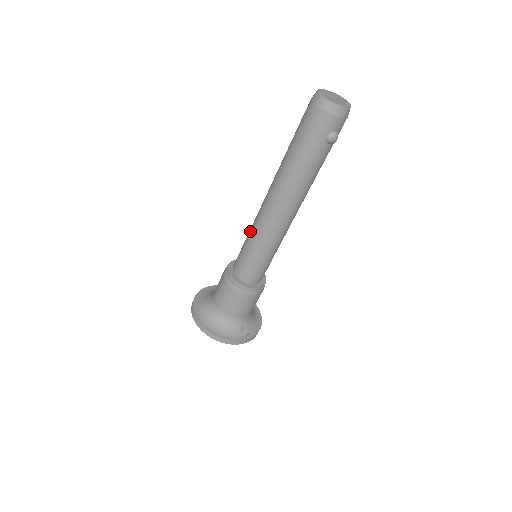
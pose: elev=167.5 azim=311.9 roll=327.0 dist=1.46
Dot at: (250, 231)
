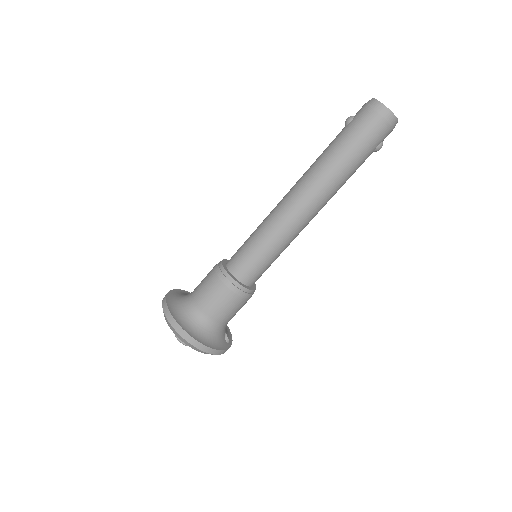
Dot at: (266, 230)
